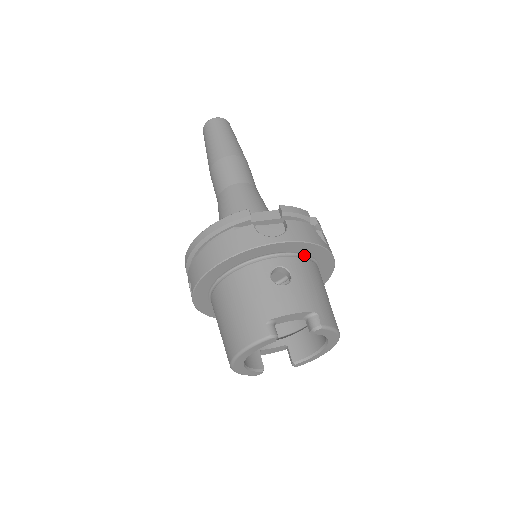
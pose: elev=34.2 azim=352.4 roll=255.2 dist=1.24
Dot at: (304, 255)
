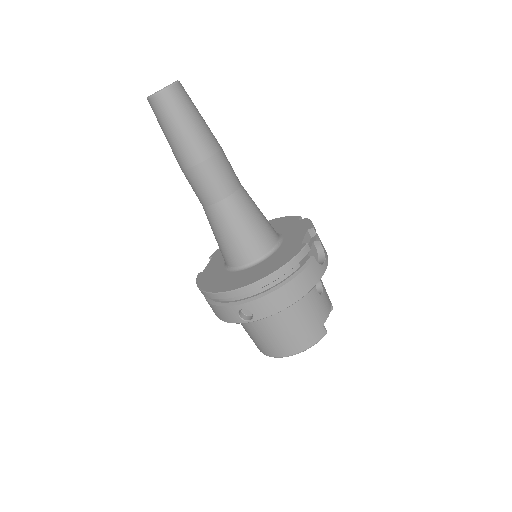
Dot at: occluded
